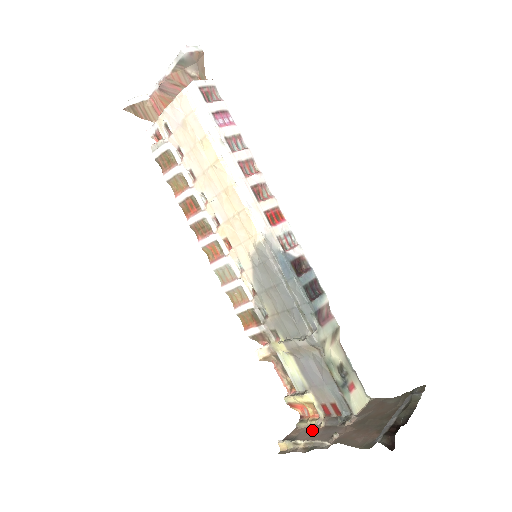
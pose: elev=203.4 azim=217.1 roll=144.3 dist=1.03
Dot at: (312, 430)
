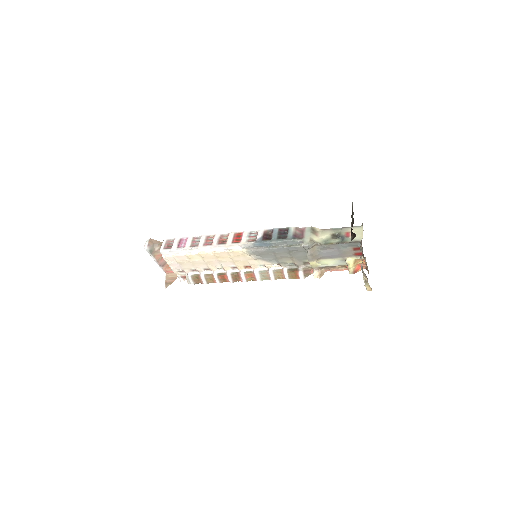
Dot at: occluded
